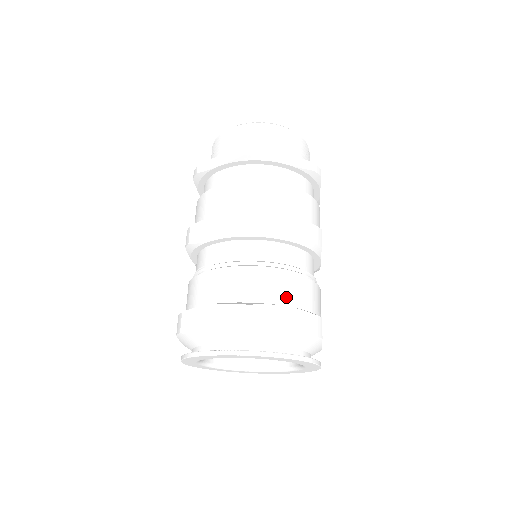
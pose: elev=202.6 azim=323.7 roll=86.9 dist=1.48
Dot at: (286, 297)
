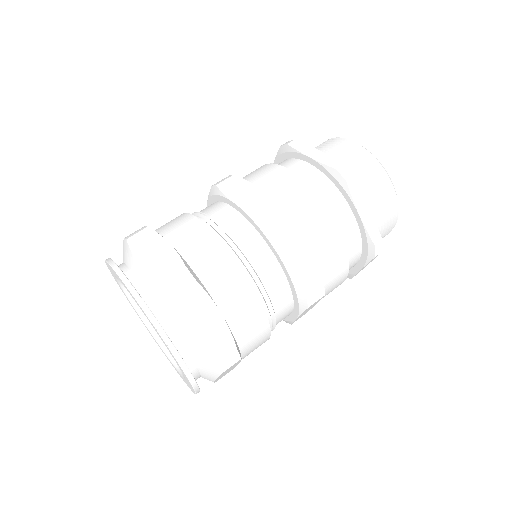
Dot at: (232, 309)
